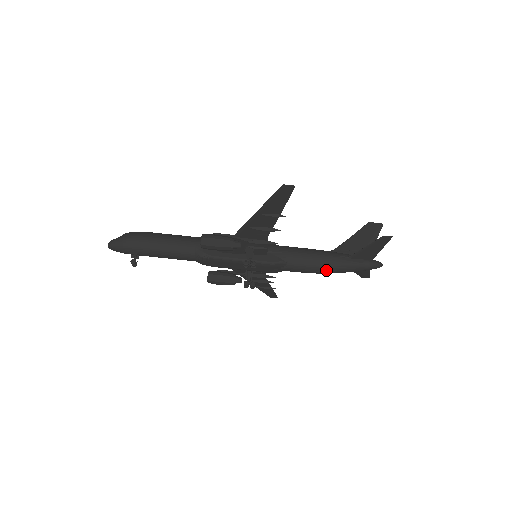
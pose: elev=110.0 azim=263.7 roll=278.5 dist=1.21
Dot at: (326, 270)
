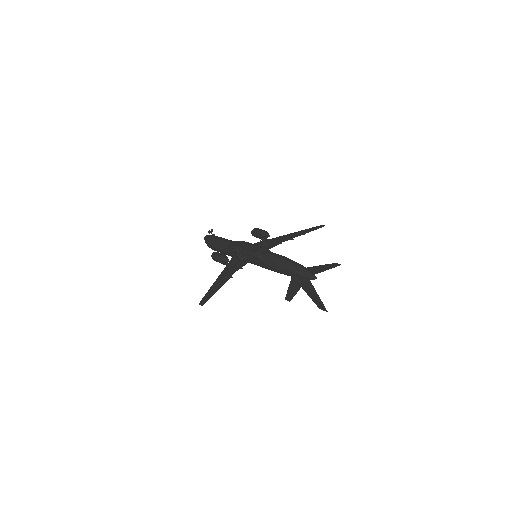
Dot at: (286, 258)
